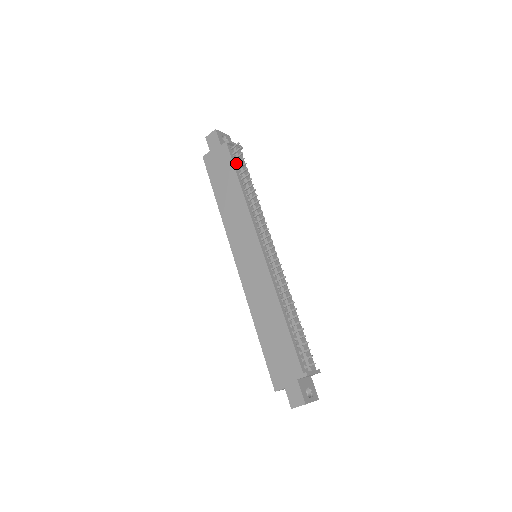
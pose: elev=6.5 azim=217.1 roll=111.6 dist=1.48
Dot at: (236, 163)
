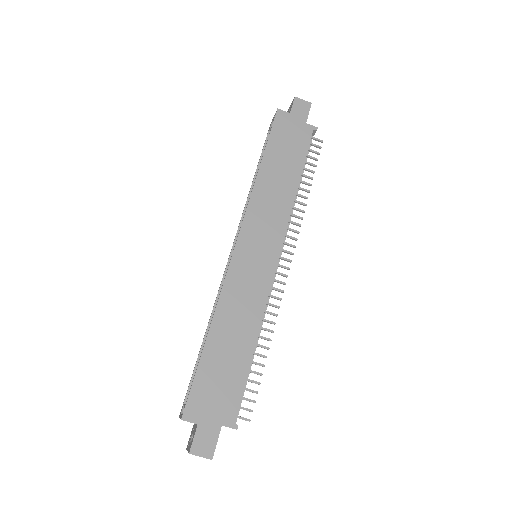
Dot at: occluded
